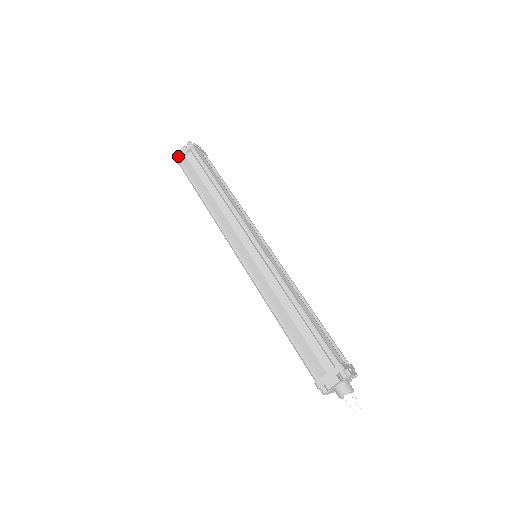
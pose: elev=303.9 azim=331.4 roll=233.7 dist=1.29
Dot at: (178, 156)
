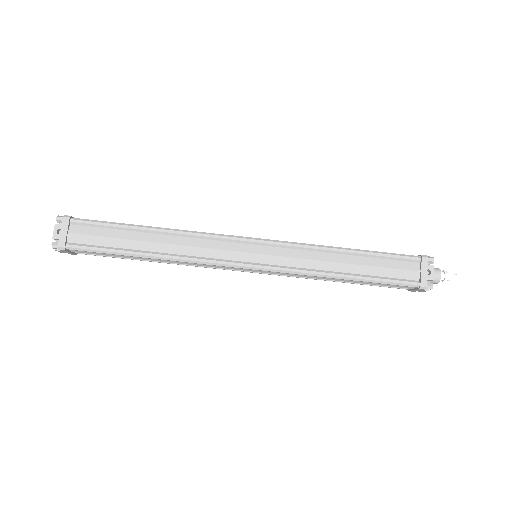
Dot at: occluded
